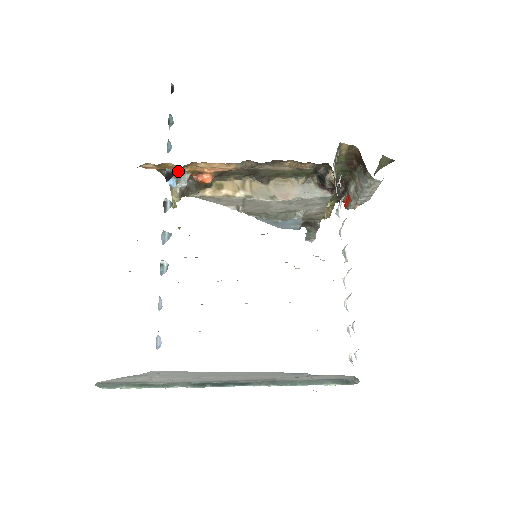
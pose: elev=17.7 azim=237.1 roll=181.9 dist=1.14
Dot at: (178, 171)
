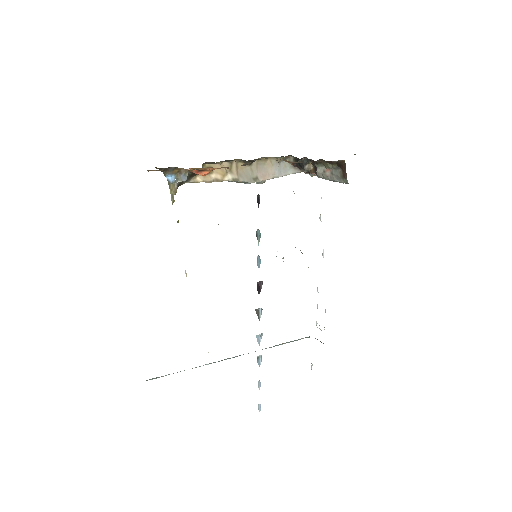
Dot at: occluded
